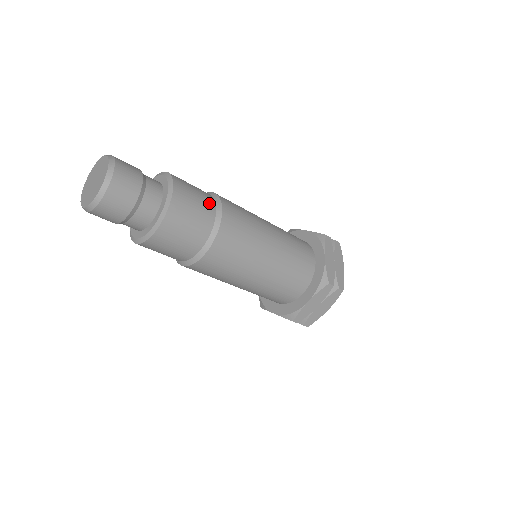
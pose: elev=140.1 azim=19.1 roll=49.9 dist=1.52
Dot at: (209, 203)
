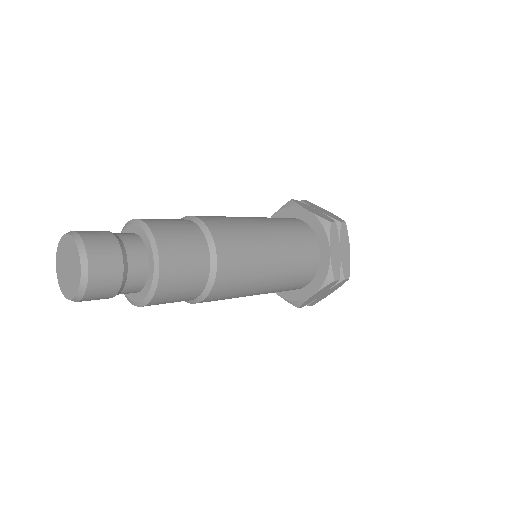
Dot at: (182, 220)
